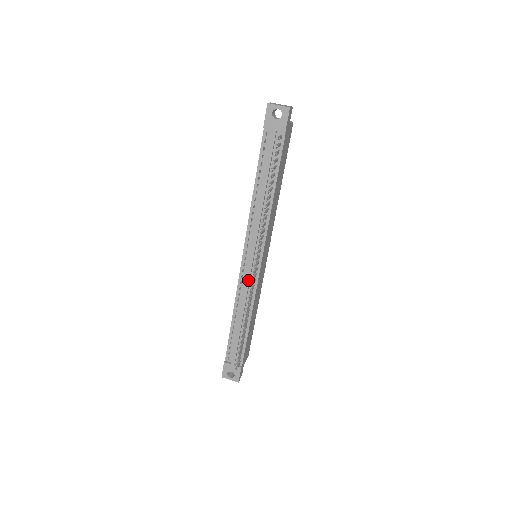
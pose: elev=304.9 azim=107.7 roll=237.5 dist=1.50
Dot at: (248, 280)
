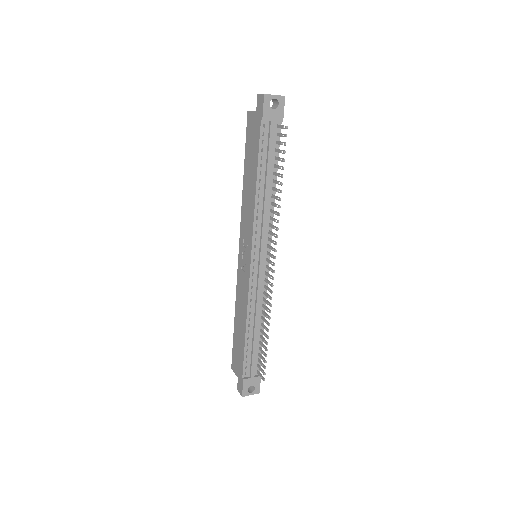
Dot at: (260, 282)
